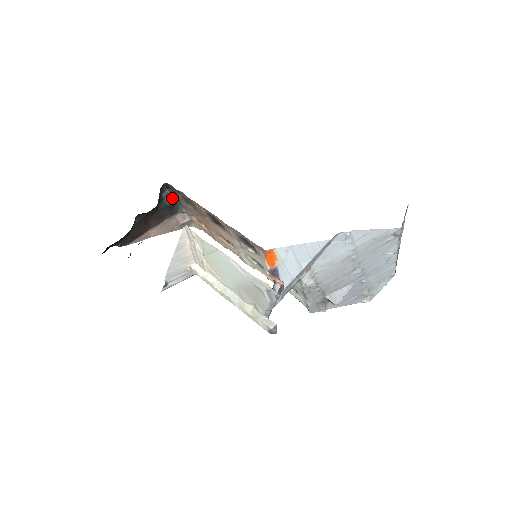
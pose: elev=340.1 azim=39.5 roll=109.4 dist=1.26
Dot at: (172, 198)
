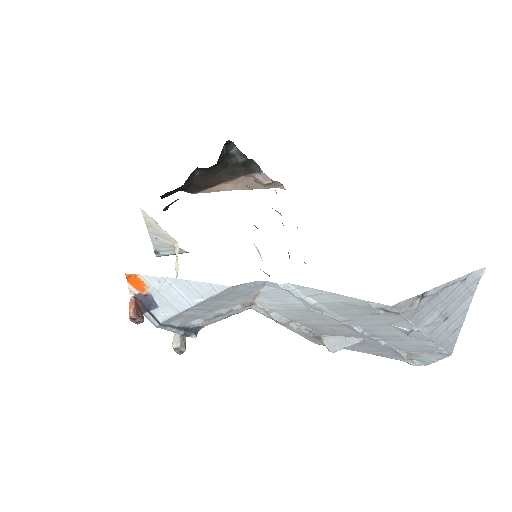
Dot at: (244, 156)
